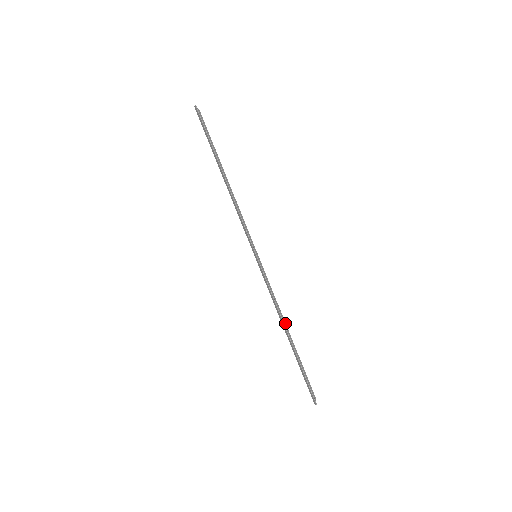
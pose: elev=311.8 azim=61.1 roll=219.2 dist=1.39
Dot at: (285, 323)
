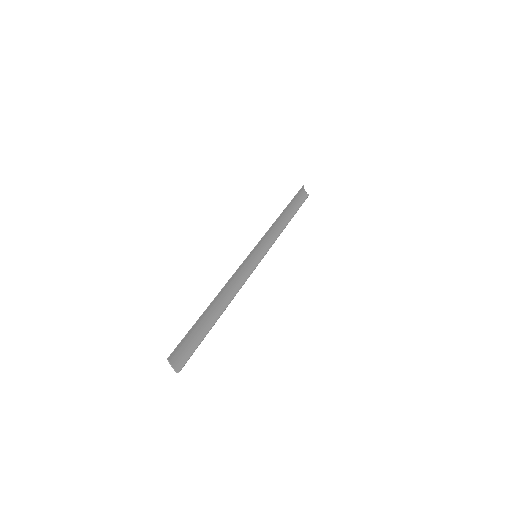
Dot at: occluded
